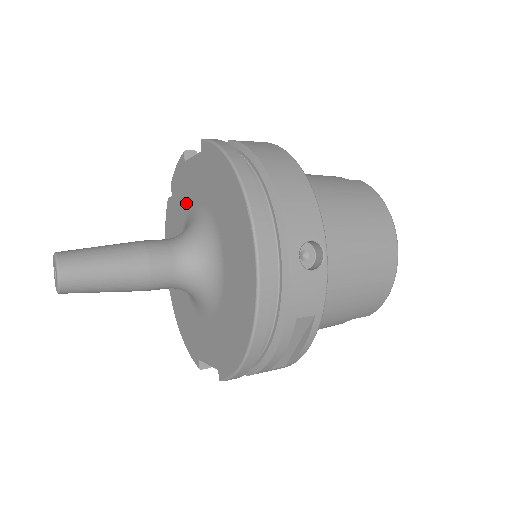
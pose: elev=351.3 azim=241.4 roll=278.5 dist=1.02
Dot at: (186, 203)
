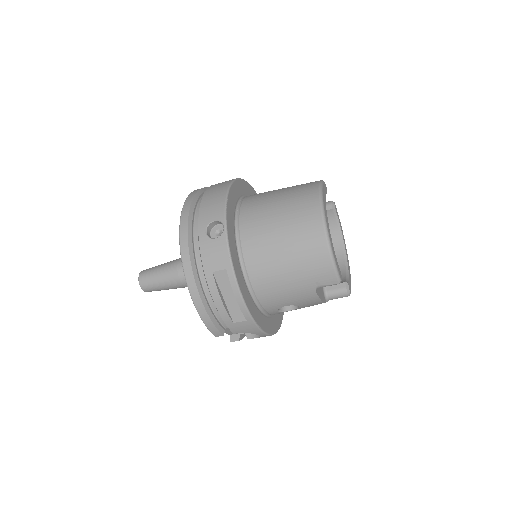
Dot at: occluded
